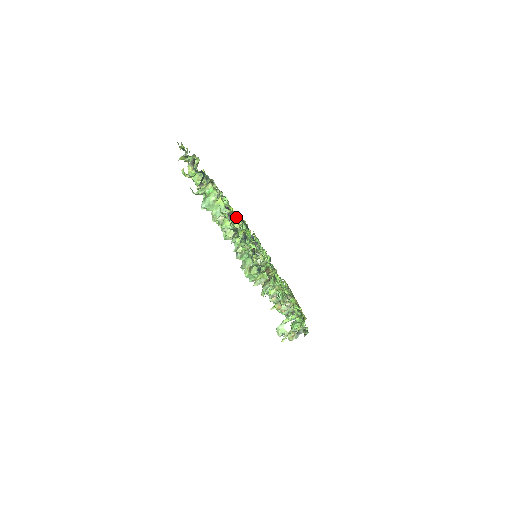
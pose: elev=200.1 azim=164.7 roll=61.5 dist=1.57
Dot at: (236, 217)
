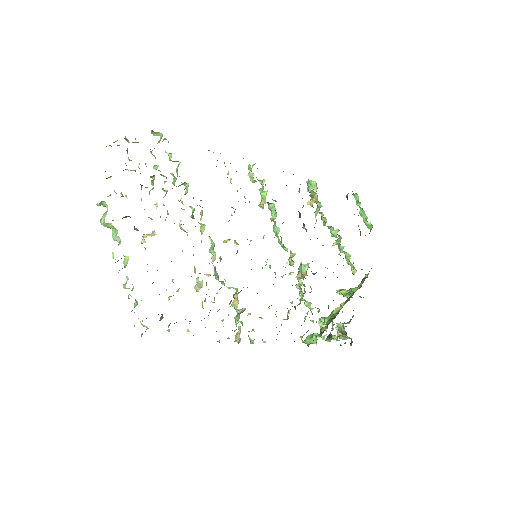
Dot at: (264, 192)
